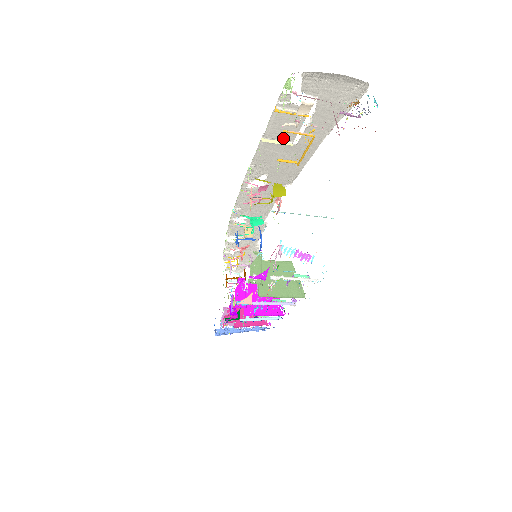
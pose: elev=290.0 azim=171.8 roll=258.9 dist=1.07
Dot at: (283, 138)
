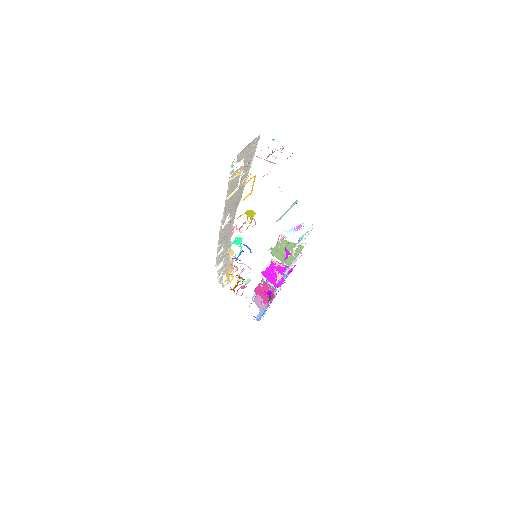
Dot at: (234, 189)
